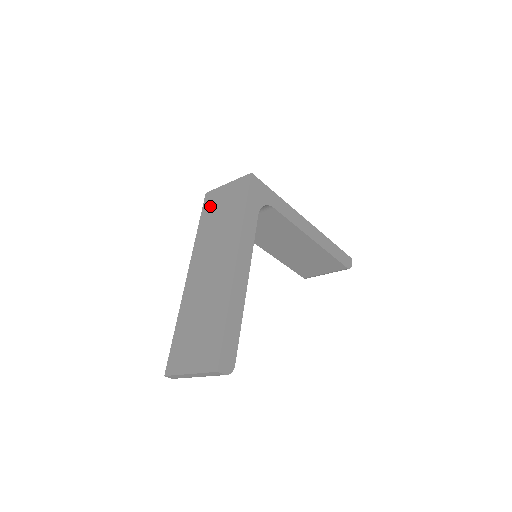
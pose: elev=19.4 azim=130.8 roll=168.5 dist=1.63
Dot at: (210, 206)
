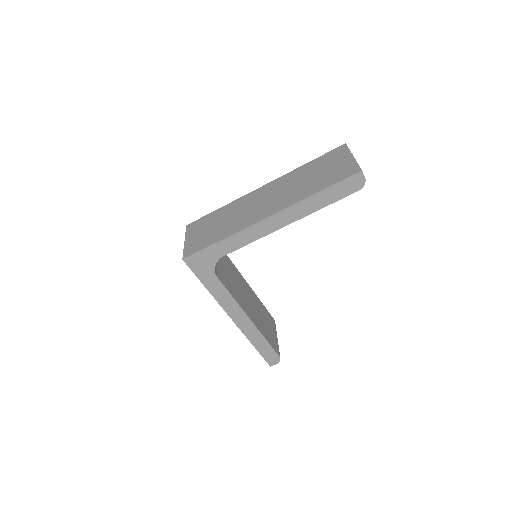
Dot at: occluded
